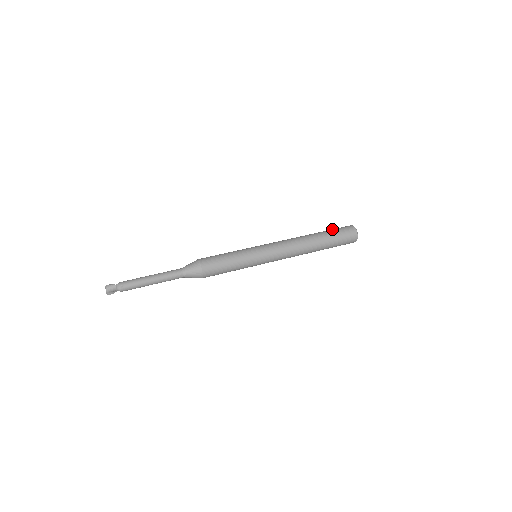
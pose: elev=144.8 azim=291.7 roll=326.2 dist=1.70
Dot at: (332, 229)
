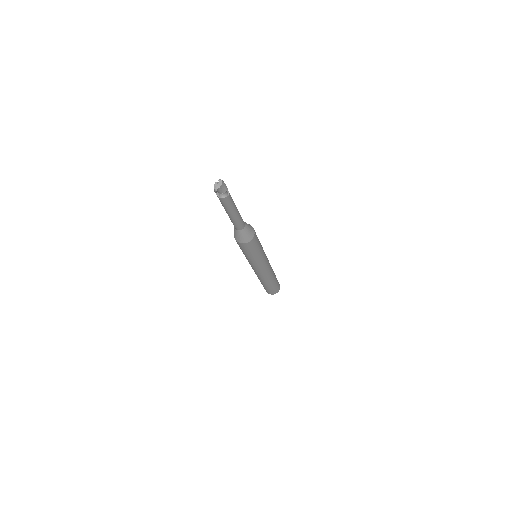
Dot at: occluded
